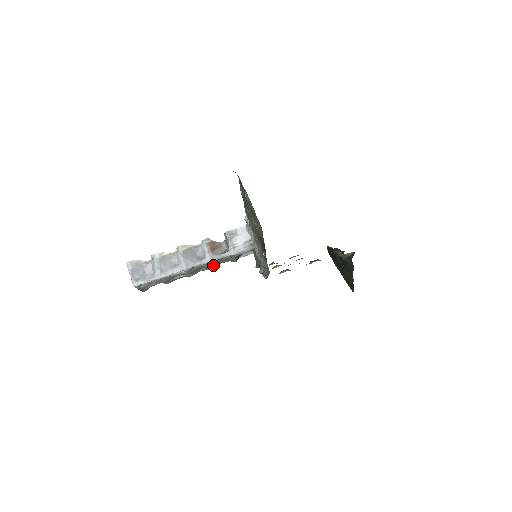
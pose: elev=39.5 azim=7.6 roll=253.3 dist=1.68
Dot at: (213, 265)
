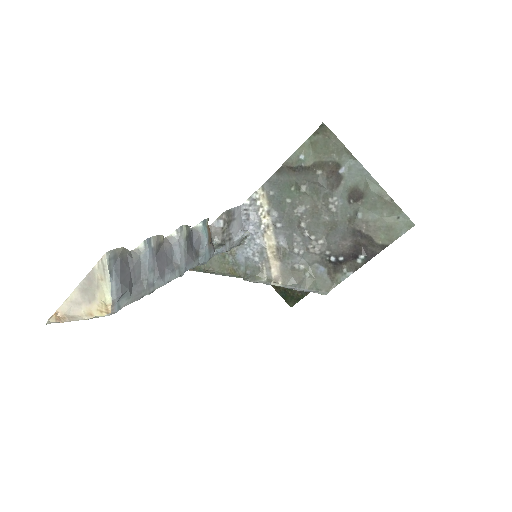
Dot at: occluded
